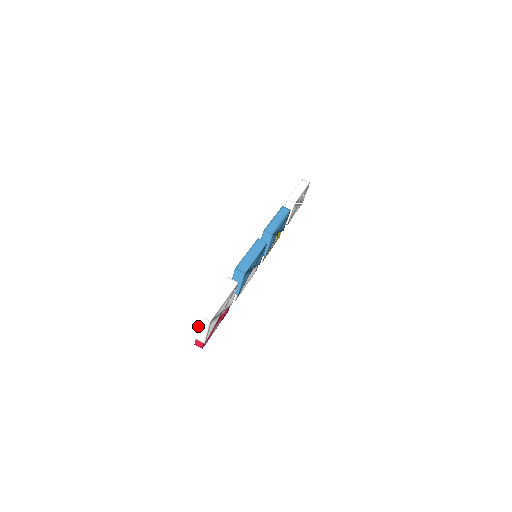
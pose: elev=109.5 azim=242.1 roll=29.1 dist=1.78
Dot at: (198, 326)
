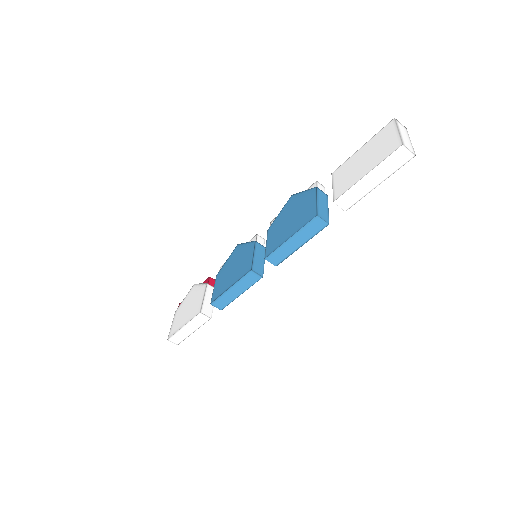
Dot at: occluded
